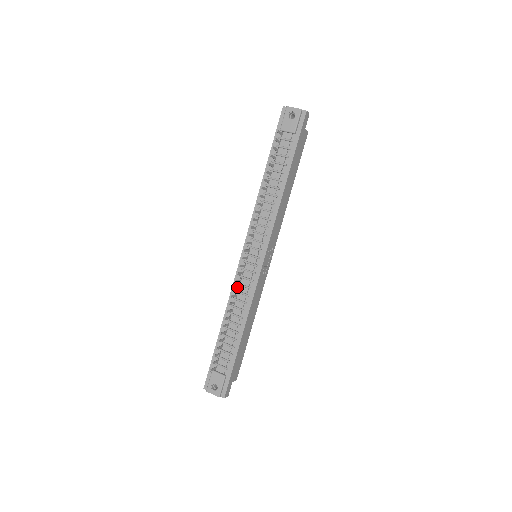
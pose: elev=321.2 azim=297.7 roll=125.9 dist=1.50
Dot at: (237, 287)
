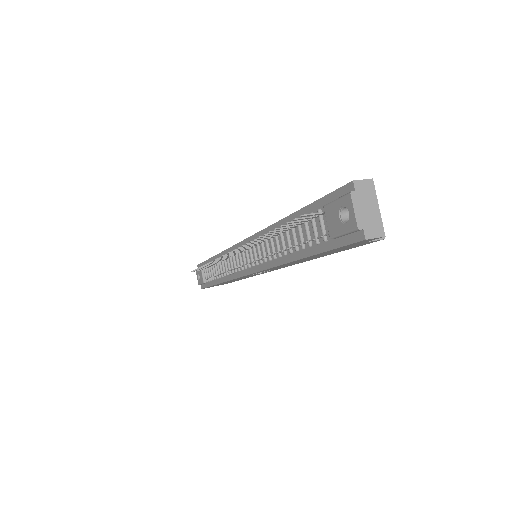
Dot at: (224, 258)
